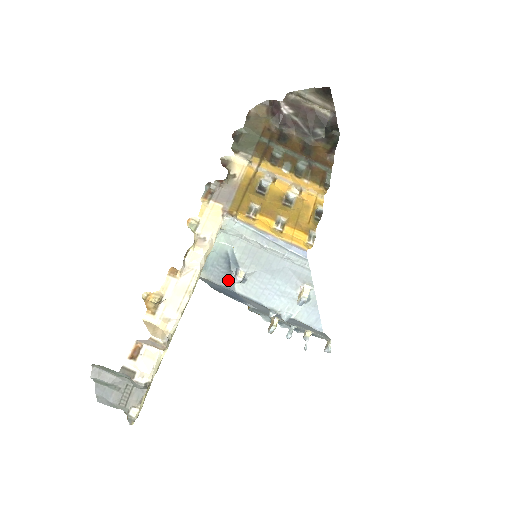
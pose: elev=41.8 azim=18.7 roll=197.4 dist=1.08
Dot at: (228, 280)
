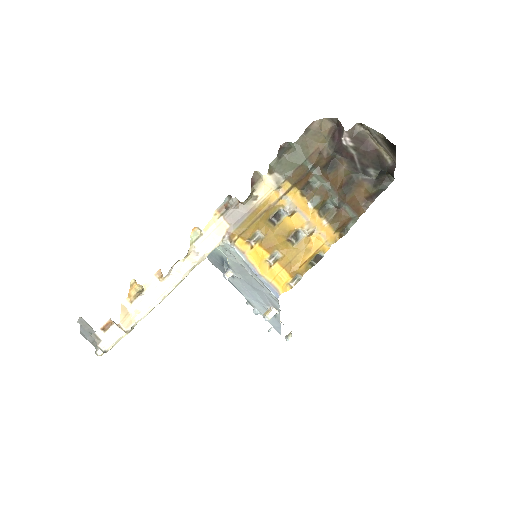
Dot at: (221, 268)
